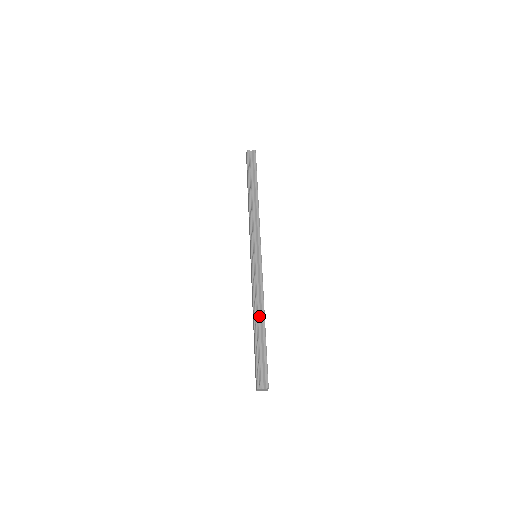
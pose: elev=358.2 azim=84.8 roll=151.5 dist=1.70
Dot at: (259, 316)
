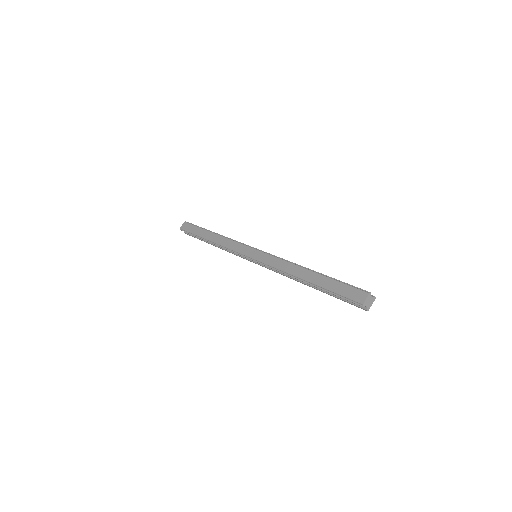
Dot at: occluded
